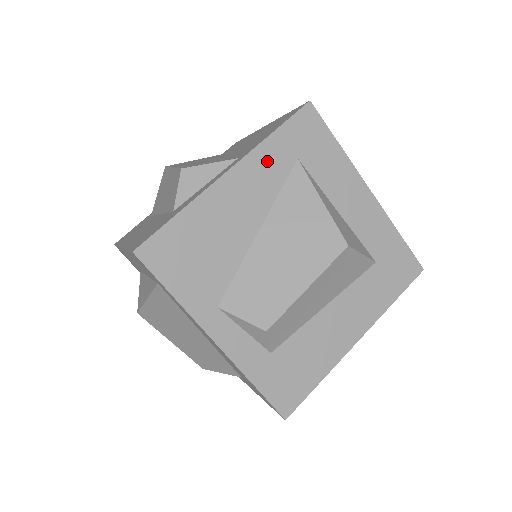
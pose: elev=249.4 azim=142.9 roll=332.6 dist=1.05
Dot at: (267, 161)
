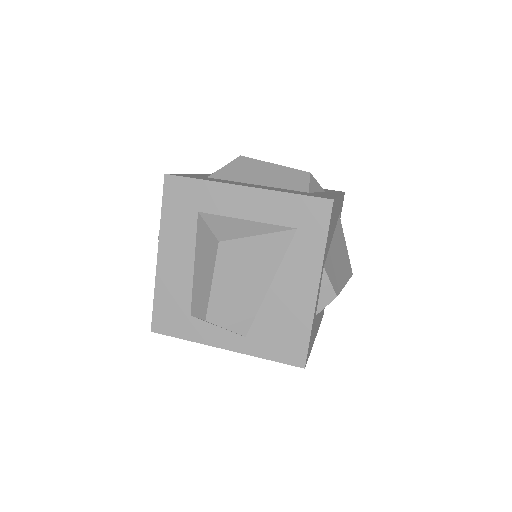
Dot at: (340, 205)
